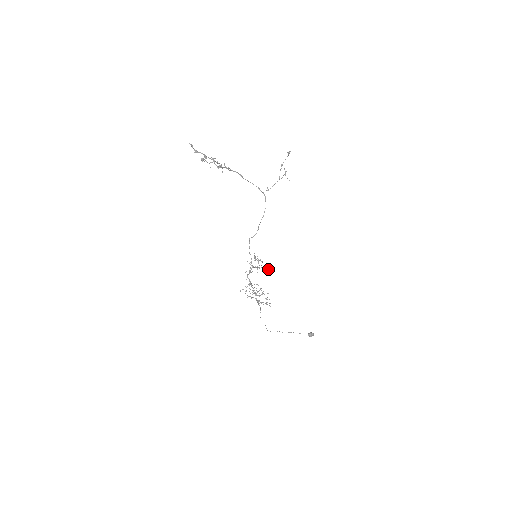
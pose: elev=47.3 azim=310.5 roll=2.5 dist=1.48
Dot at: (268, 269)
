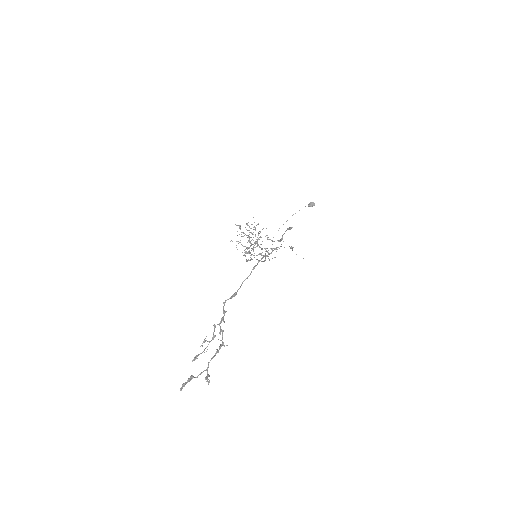
Dot at: occluded
